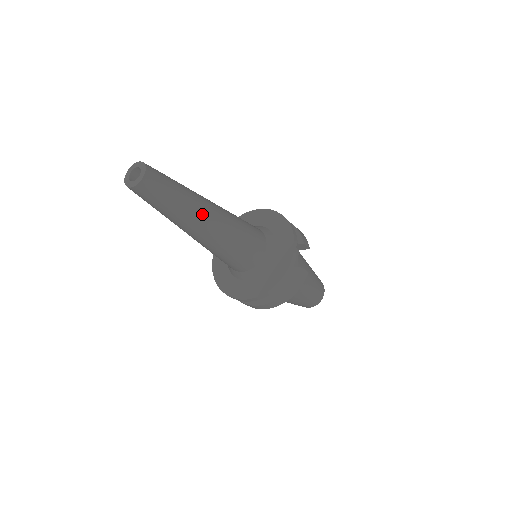
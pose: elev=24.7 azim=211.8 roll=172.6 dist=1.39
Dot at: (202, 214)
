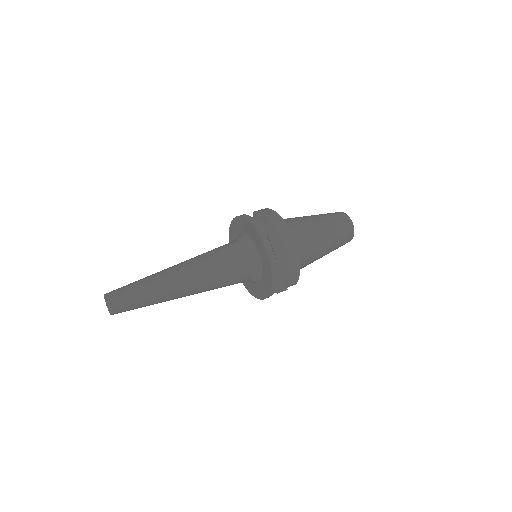
Dot at: occluded
